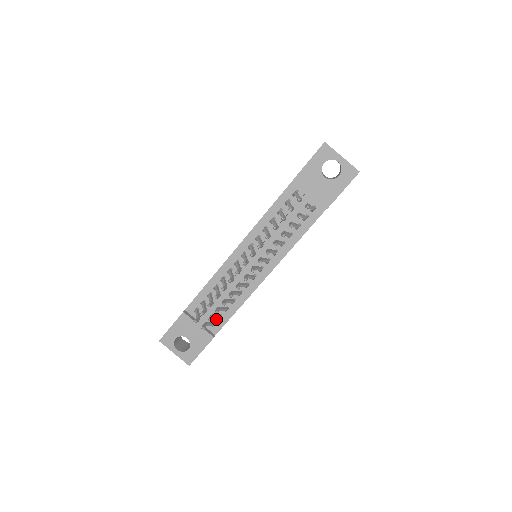
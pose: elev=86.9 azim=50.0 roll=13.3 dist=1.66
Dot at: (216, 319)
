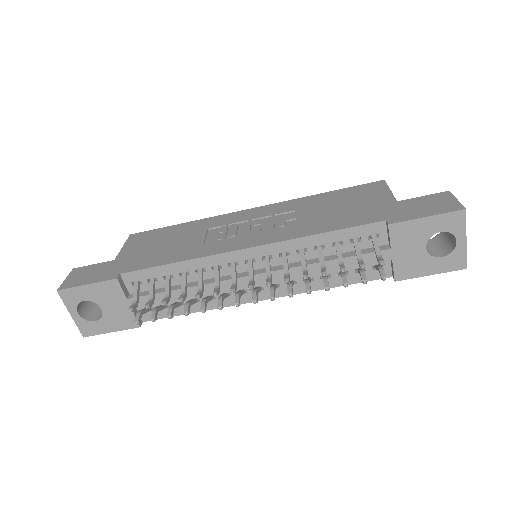
Dot at: occluded
